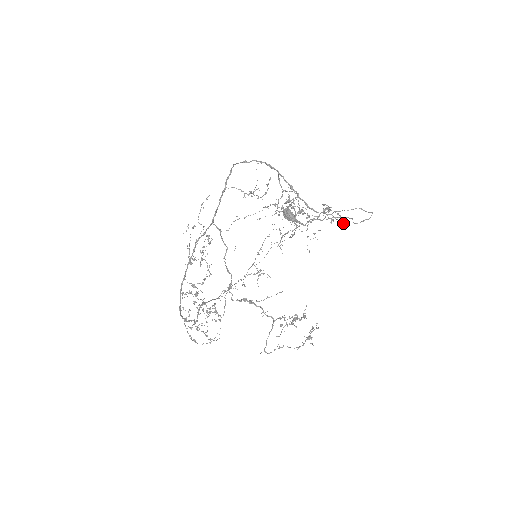
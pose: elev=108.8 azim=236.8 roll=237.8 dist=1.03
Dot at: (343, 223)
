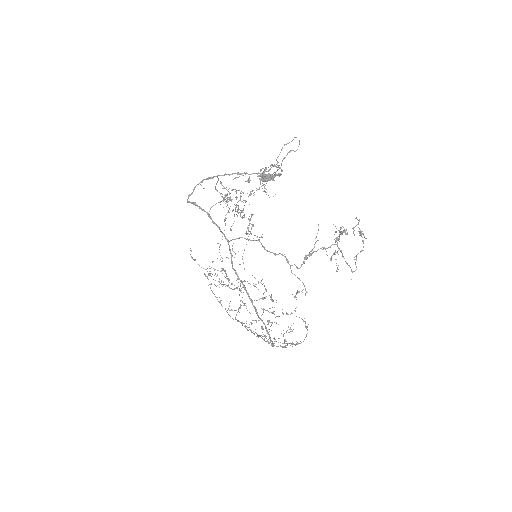
Dot at: (281, 170)
